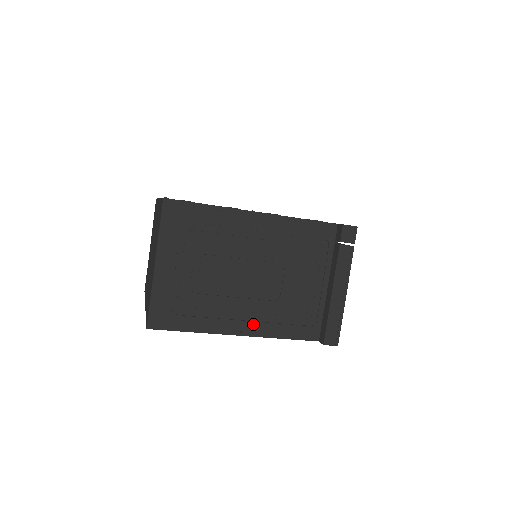
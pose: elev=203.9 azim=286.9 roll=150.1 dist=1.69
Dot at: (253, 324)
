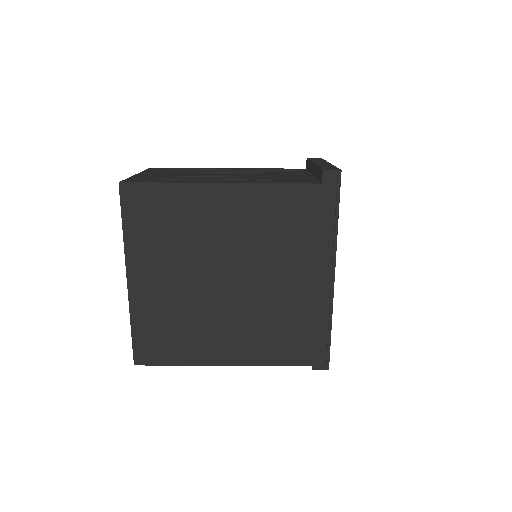
Dot at: (237, 181)
